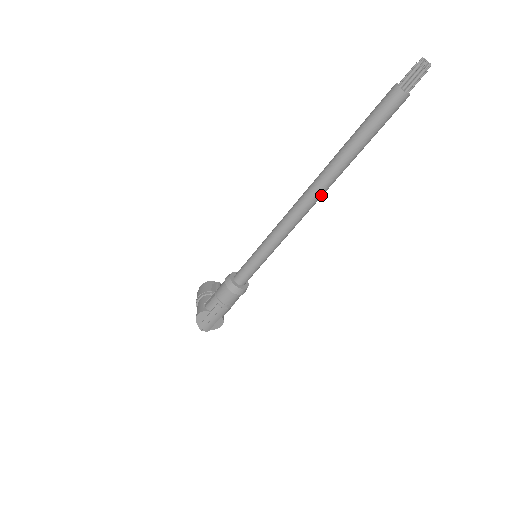
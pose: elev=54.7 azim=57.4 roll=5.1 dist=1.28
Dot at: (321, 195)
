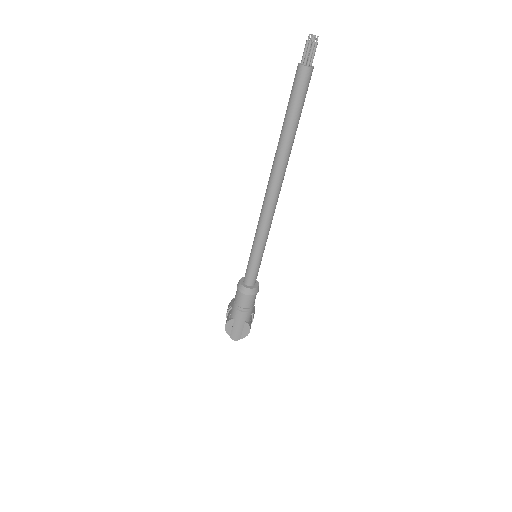
Dot at: (281, 179)
